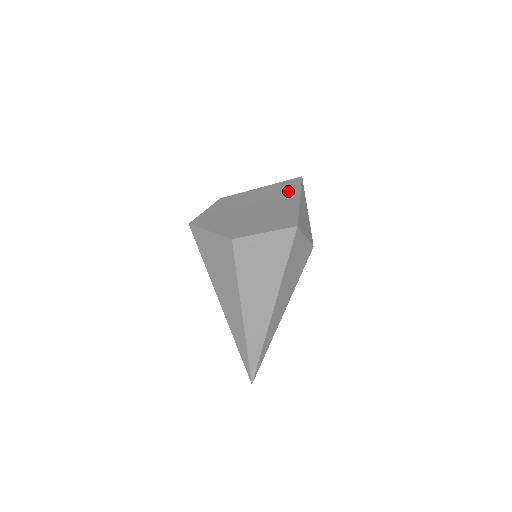
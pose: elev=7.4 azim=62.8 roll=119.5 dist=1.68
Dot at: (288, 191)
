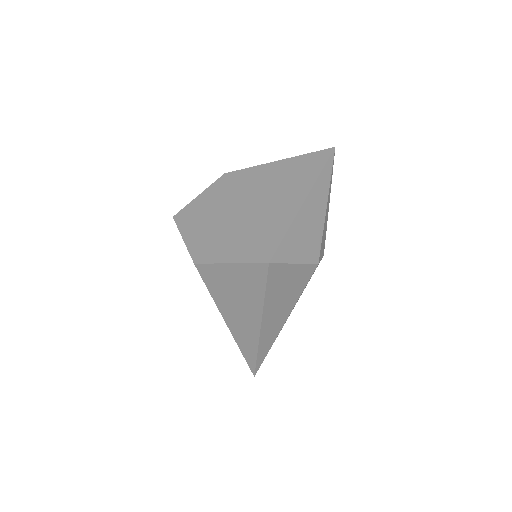
Dot at: (300, 179)
